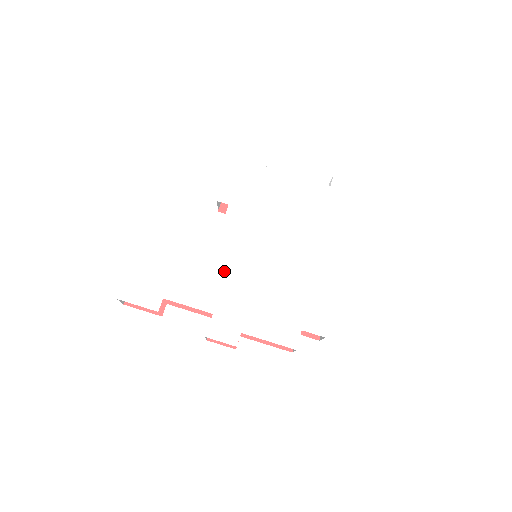
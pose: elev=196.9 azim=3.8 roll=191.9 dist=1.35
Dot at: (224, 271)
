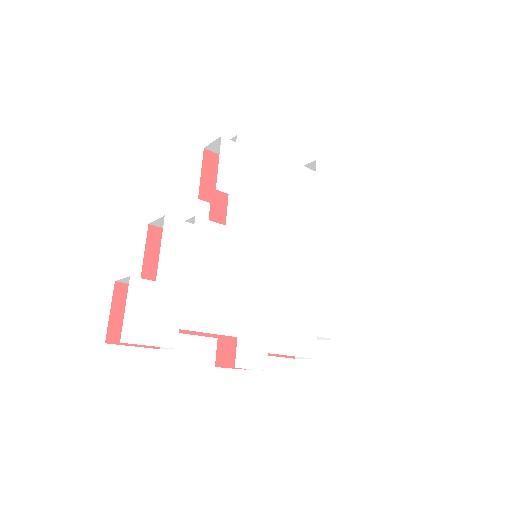
Dot at: (239, 281)
